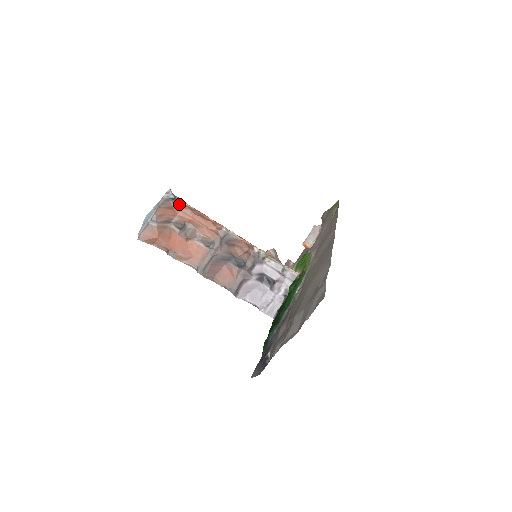
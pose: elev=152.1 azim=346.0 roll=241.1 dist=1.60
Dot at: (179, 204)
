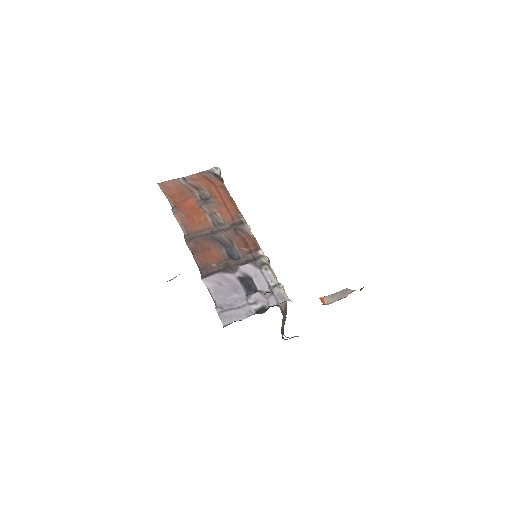
Dot at: (219, 182)
